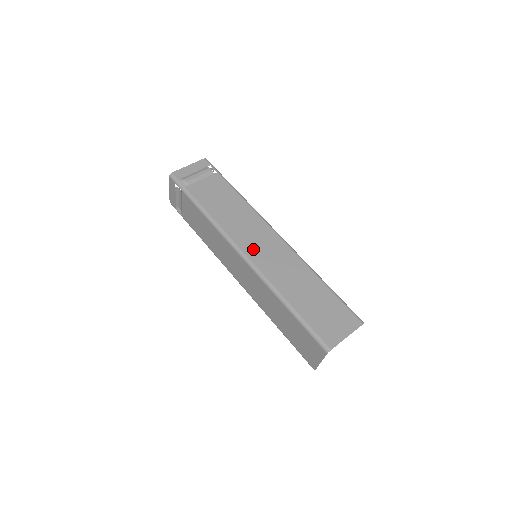
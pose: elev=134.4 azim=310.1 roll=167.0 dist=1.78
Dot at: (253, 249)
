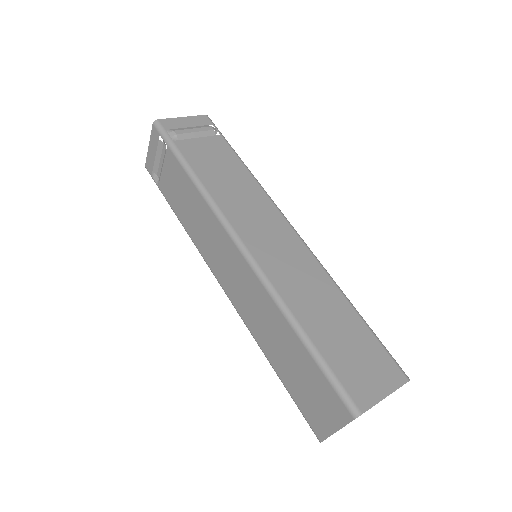
Dot at: (257, 241)
